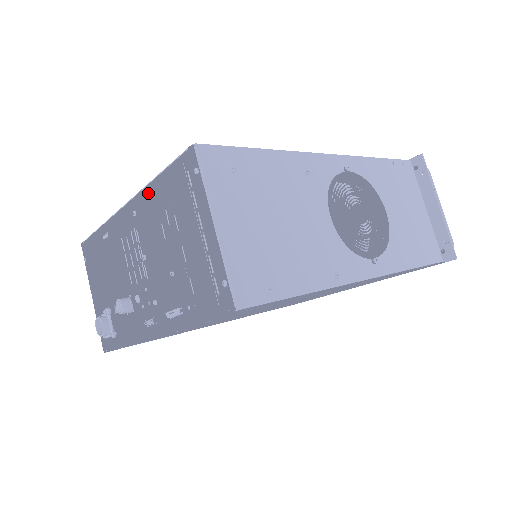
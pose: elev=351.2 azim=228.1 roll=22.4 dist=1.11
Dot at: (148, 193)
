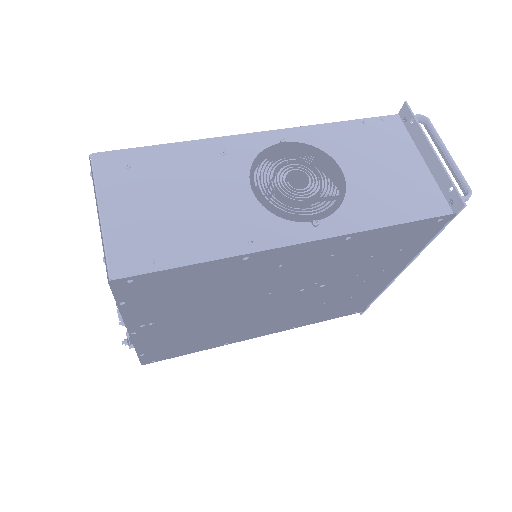
Dot at: occluded
